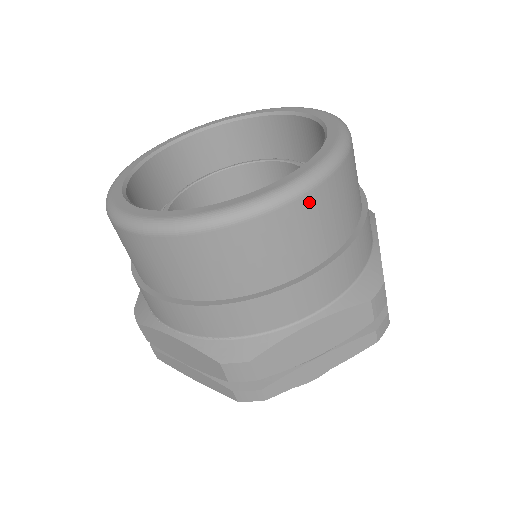
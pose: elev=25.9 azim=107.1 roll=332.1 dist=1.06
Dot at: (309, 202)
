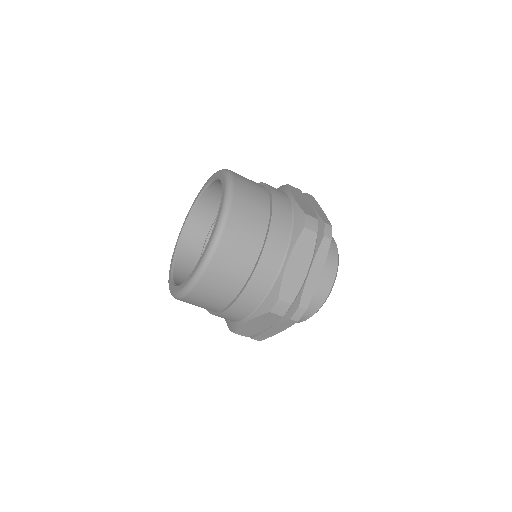
Dot at: (200, 288)
